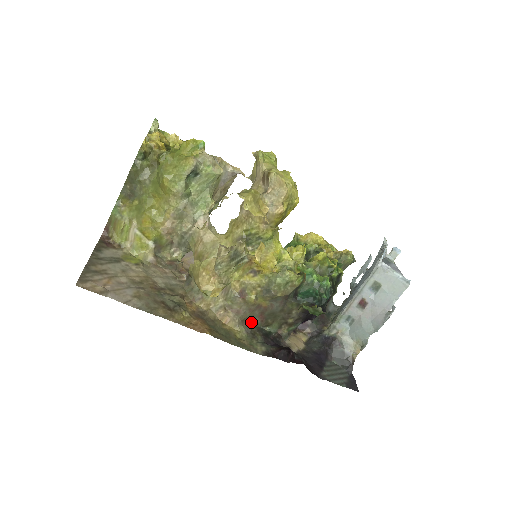
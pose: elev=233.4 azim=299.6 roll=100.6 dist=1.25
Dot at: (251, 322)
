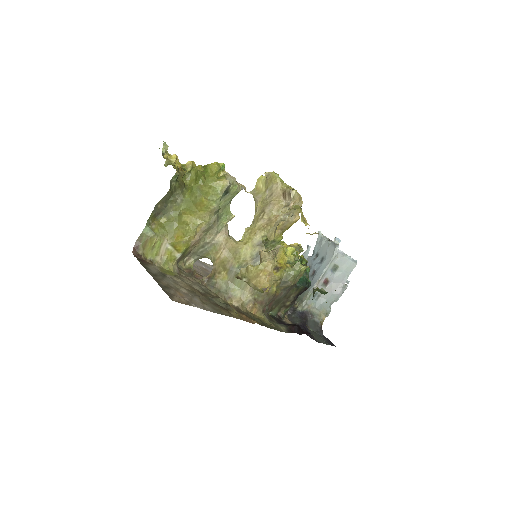
Dot at: (265, 310)
